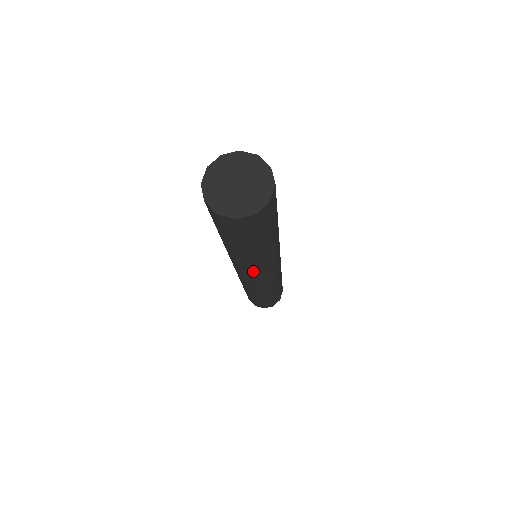
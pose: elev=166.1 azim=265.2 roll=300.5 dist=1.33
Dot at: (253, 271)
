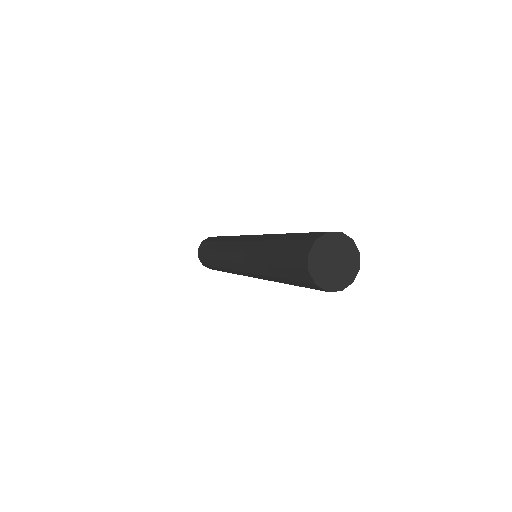
Dot at: occluded
